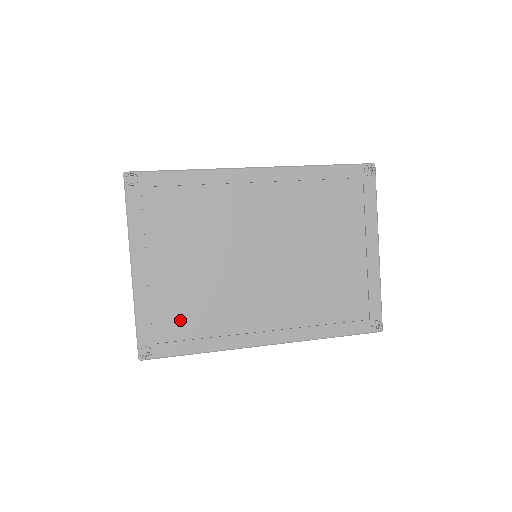
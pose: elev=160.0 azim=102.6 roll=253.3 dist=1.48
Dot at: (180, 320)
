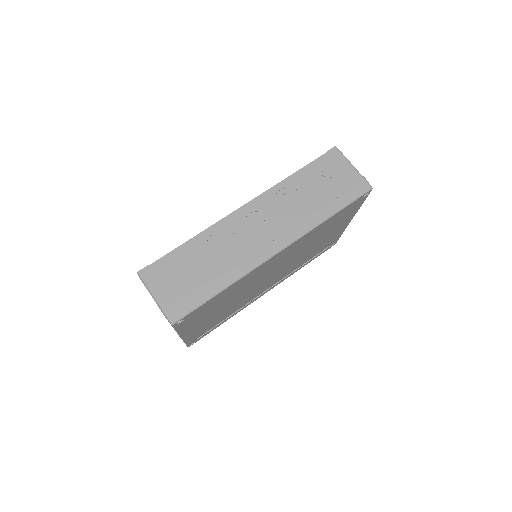
Dot at: (213, 324)
